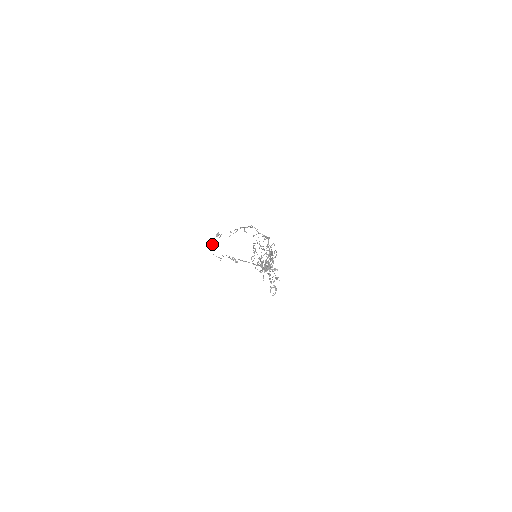
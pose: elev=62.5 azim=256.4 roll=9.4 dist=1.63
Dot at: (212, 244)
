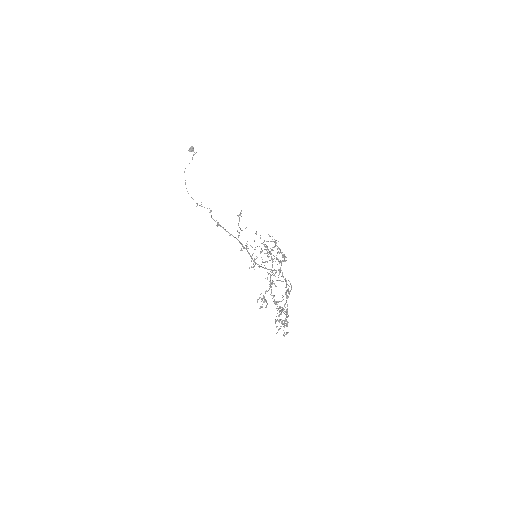
Dot at: (185, 168)
